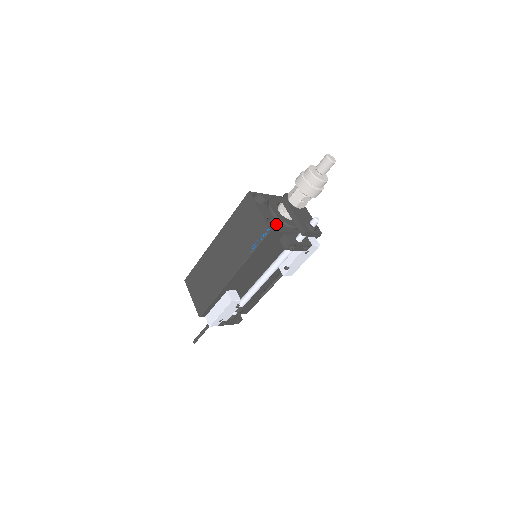
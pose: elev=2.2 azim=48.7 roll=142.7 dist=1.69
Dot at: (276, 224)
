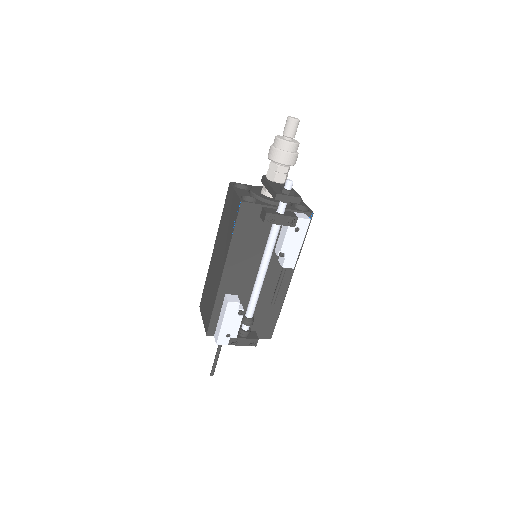
Dot at: occluded
